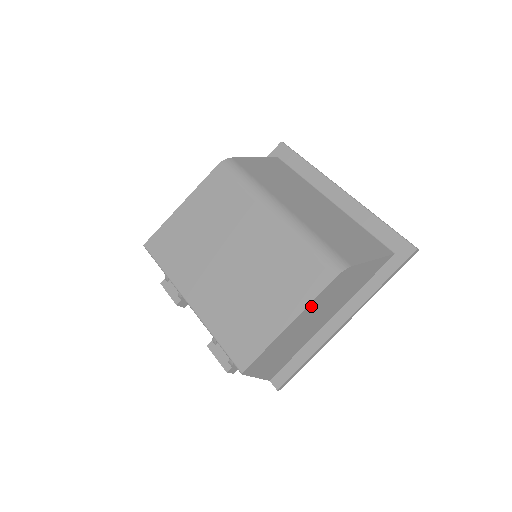
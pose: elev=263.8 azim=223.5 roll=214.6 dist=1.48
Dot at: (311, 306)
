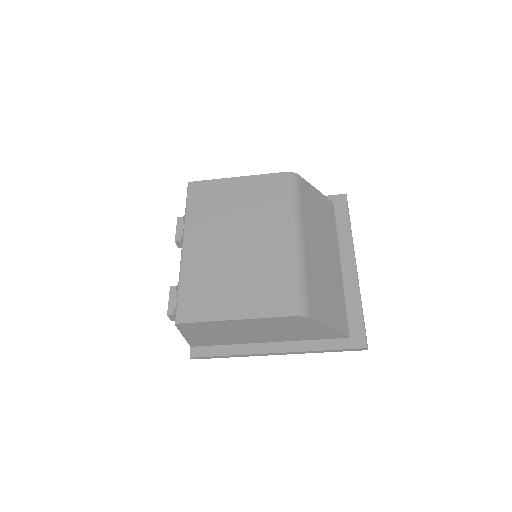
Dot at: (259, 320)
